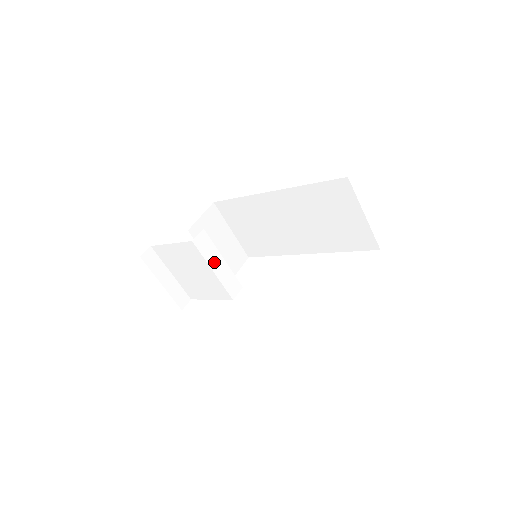
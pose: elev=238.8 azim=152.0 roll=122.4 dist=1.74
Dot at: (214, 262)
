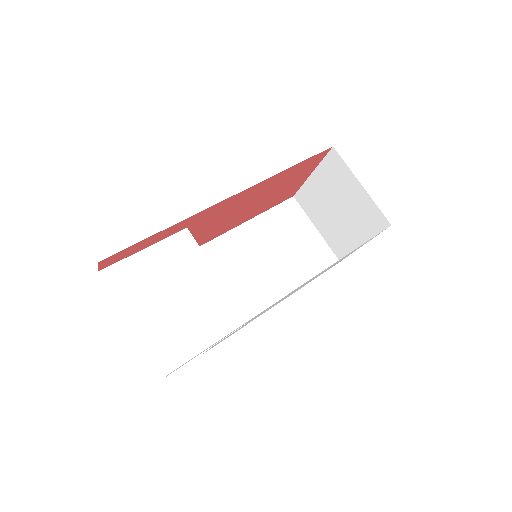
Dot at: occluded
